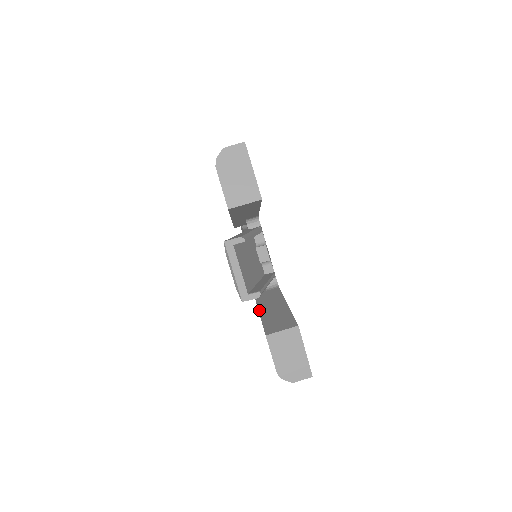
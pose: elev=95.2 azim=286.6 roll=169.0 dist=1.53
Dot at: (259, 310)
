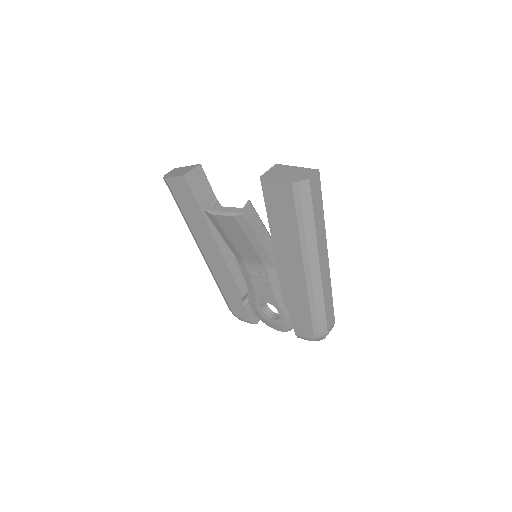
Dot at: (270, 230)
